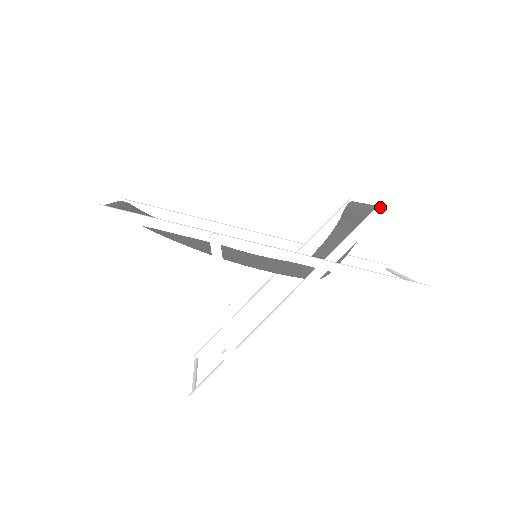
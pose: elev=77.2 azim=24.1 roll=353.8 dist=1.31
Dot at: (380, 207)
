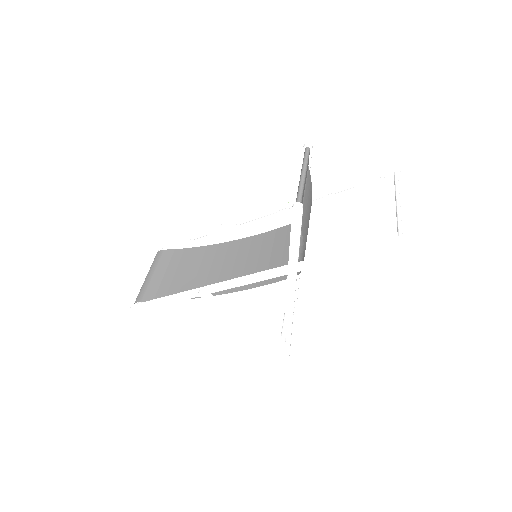
Dot at: (294, 209)
